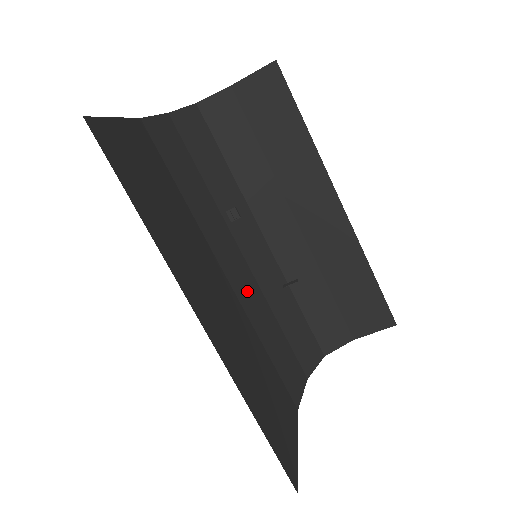
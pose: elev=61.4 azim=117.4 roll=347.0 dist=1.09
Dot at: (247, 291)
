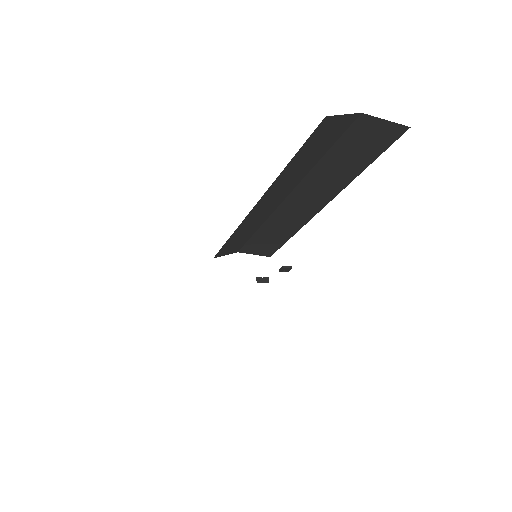
Dot at: occluded
